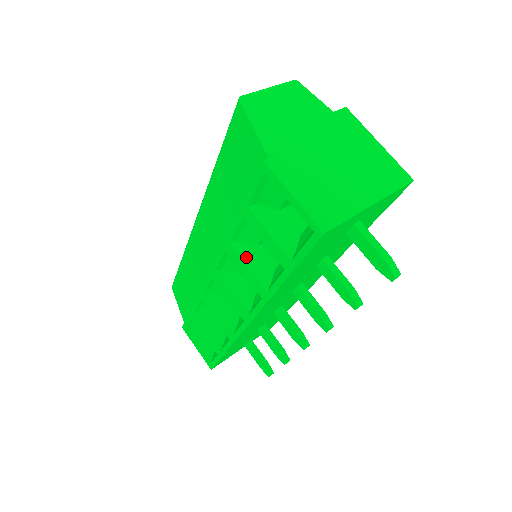
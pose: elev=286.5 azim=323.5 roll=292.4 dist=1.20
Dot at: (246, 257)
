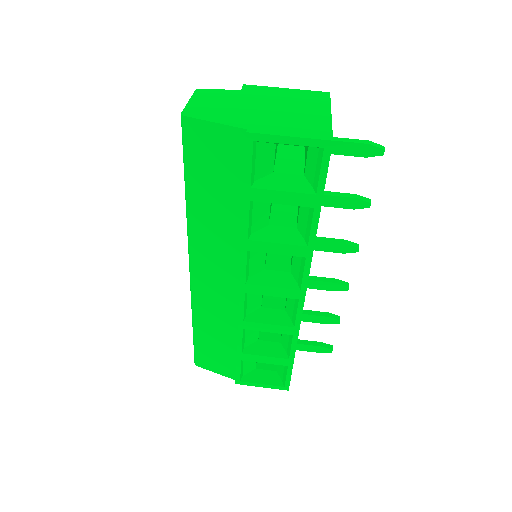
Dot at: (269, 238)
